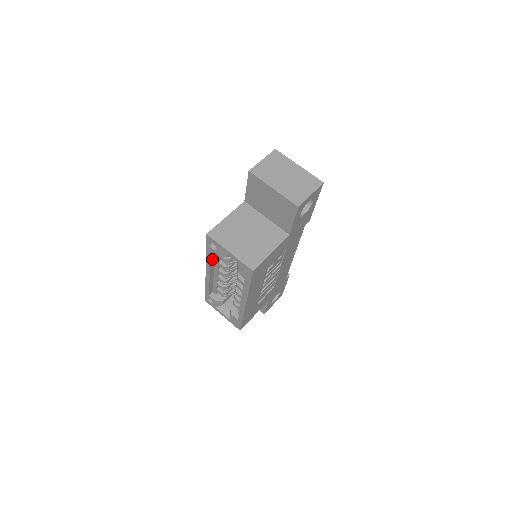
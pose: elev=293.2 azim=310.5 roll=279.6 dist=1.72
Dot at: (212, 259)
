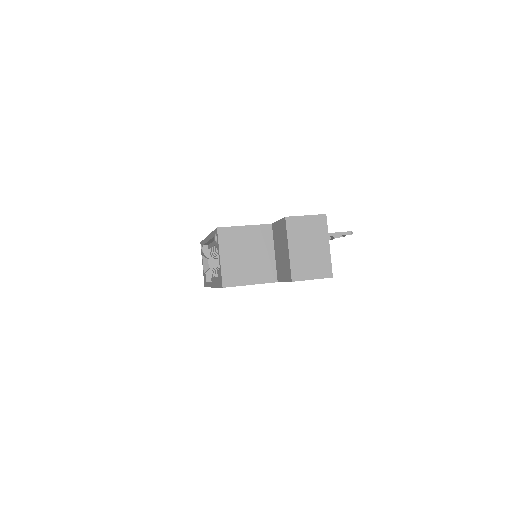
Dot at: occluded
